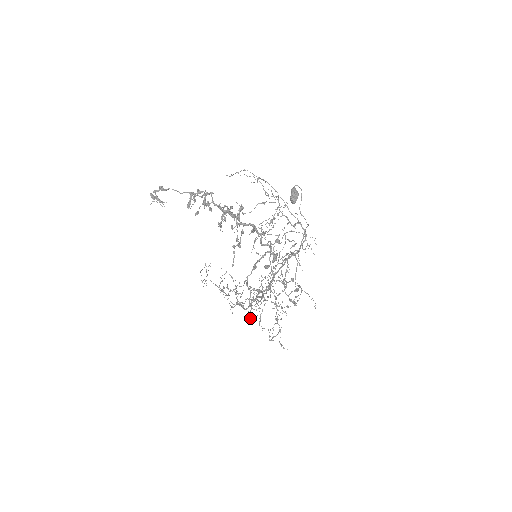
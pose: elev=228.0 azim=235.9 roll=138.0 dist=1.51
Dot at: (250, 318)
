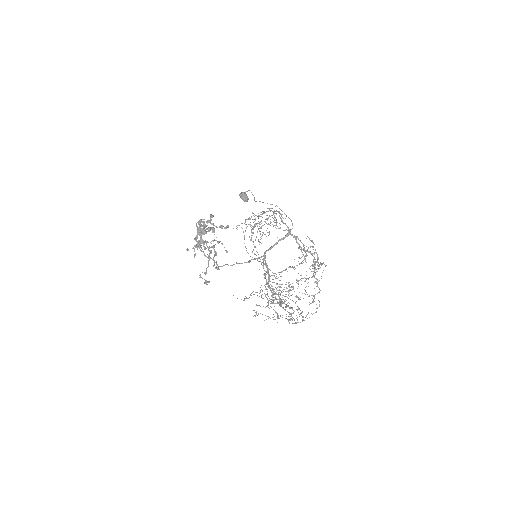
Dot at: (275, 303)
